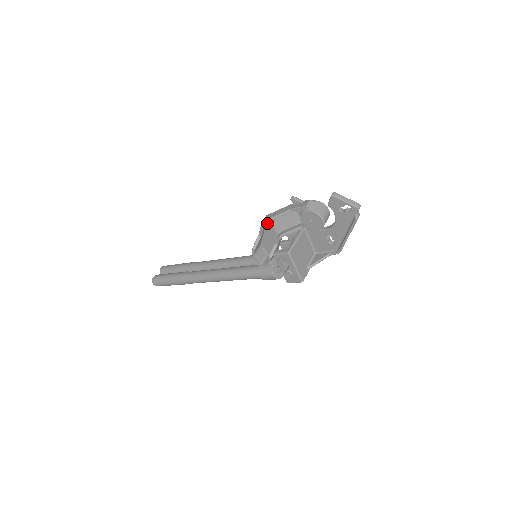
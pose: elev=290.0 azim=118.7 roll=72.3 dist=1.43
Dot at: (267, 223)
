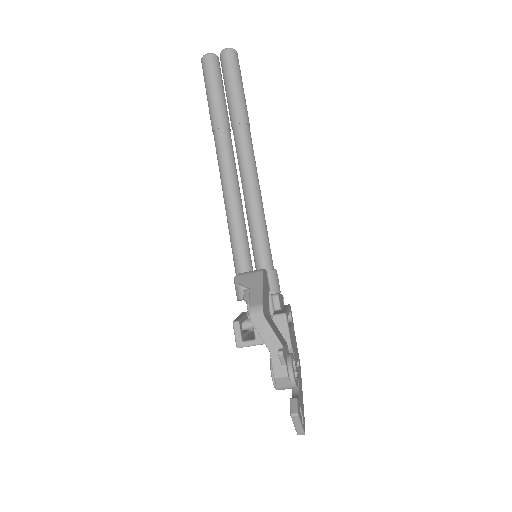
Dot at: (257, 306)
